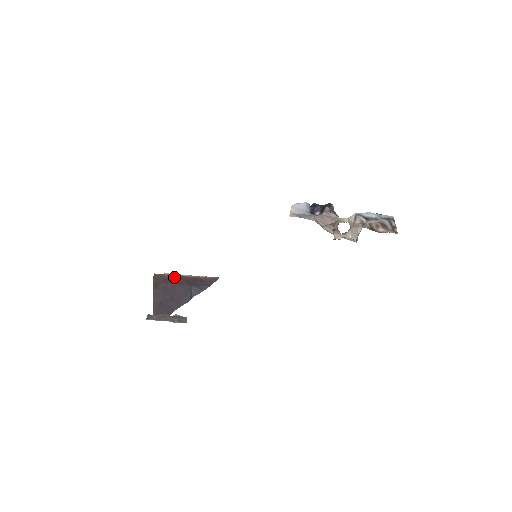
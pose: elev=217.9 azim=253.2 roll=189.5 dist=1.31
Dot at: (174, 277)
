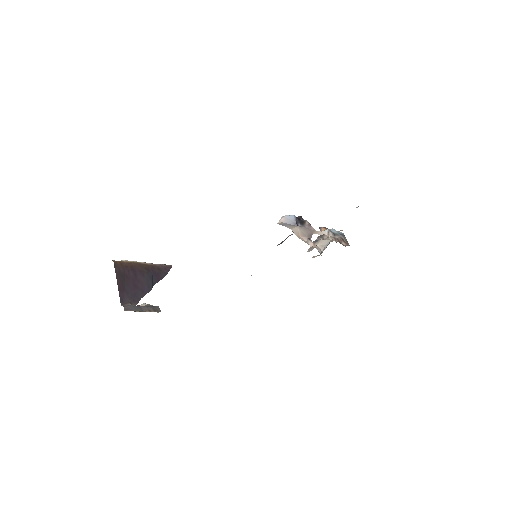
Dot at: (134, 264)
